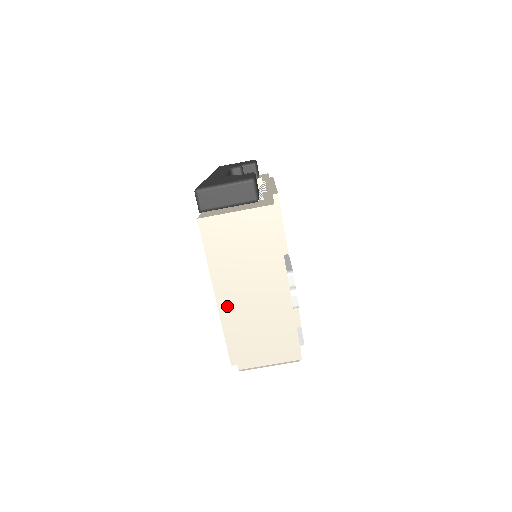
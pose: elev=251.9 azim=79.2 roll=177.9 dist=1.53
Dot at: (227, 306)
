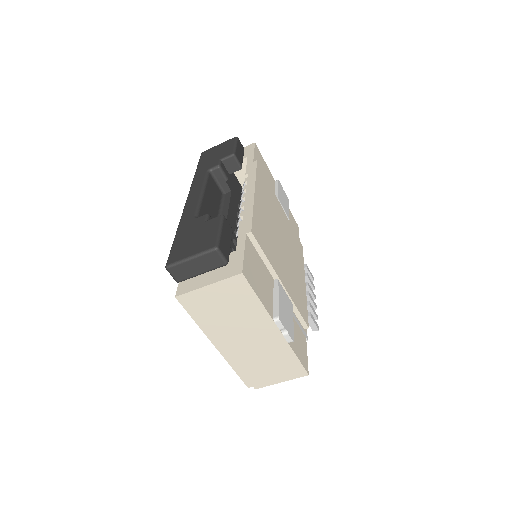
Dot at: (228, 351)
